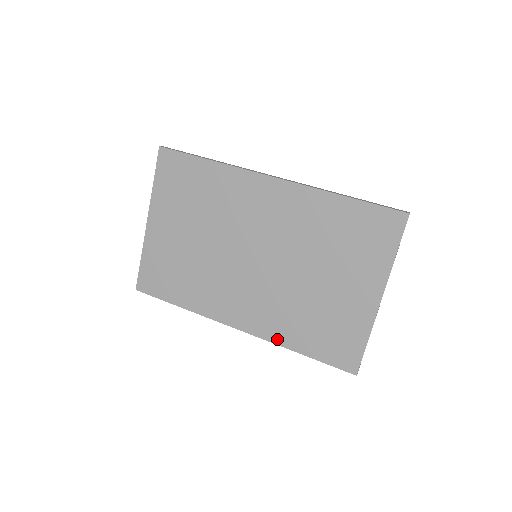
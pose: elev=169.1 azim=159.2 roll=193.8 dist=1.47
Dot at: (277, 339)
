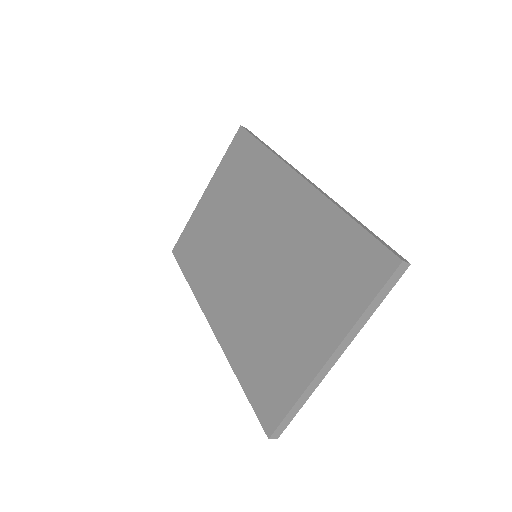
Dot at: (229, 352)
